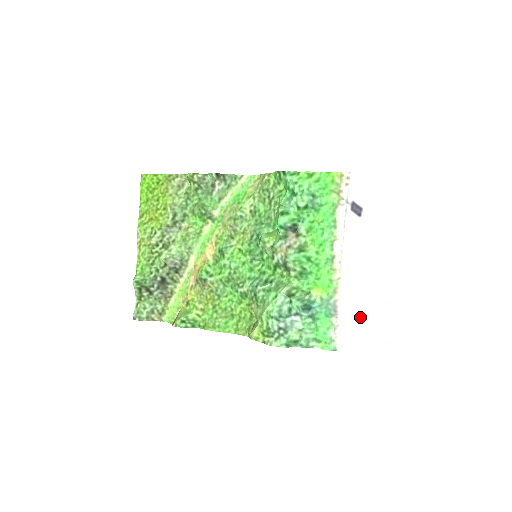
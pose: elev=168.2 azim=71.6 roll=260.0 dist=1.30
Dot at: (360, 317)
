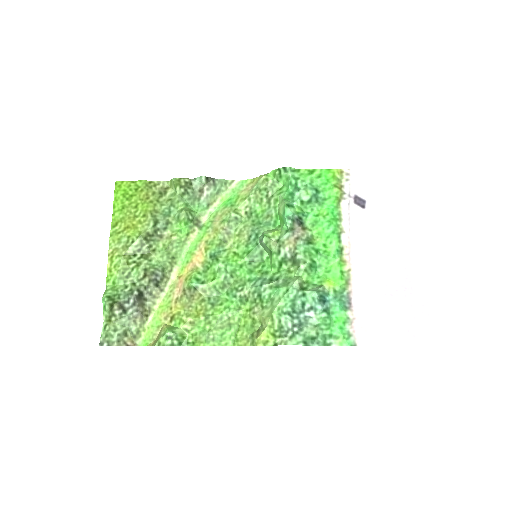
Dot at: (376, 307)
